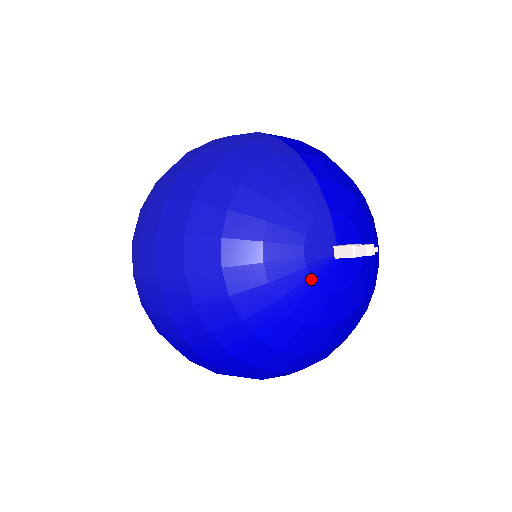
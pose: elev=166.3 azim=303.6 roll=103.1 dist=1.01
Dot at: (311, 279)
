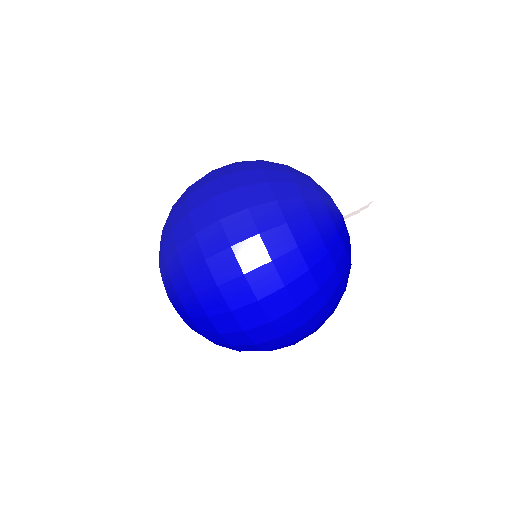
Dot at: (342, 220)
